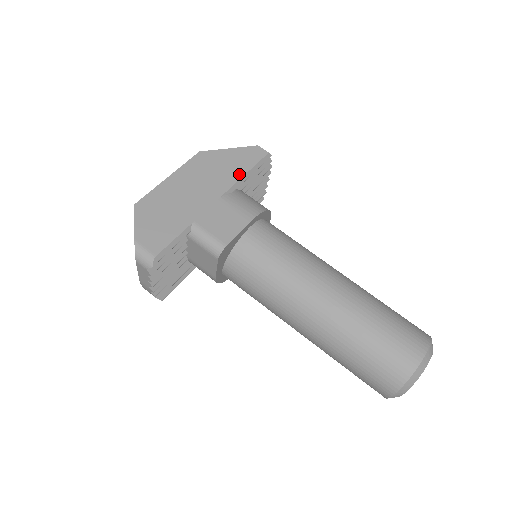
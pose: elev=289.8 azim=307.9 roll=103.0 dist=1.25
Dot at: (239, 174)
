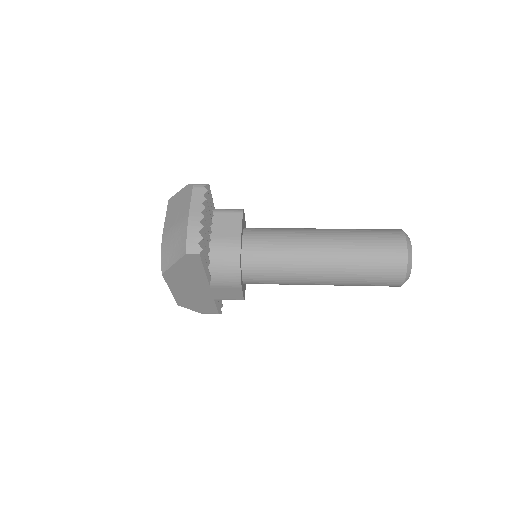
Dot at: occluded
